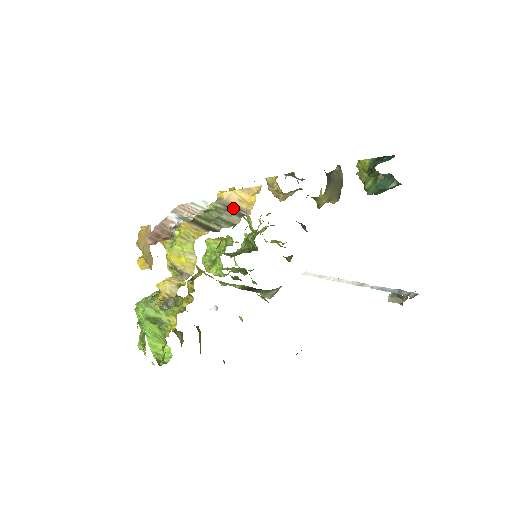
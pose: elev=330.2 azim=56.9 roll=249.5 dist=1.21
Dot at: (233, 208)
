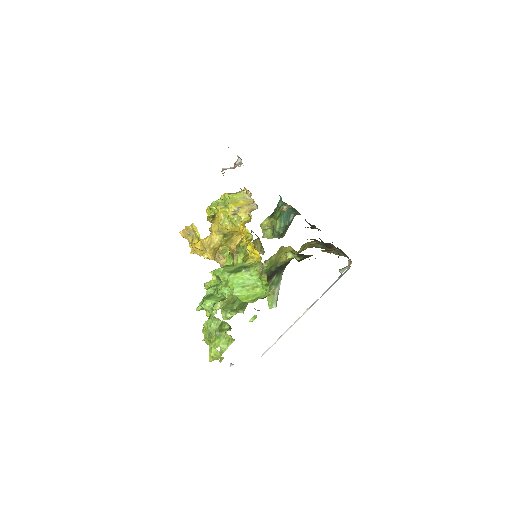
Dot at: occluded
